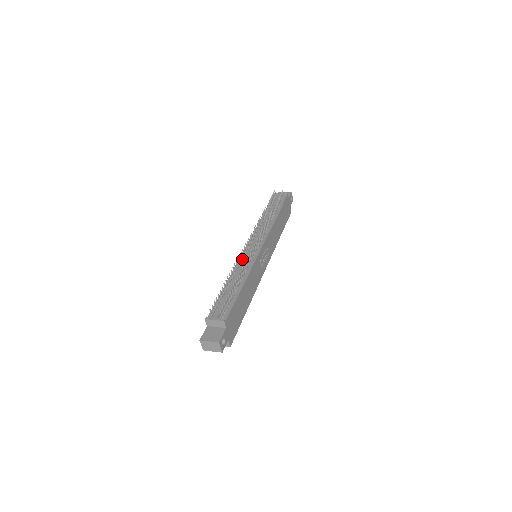
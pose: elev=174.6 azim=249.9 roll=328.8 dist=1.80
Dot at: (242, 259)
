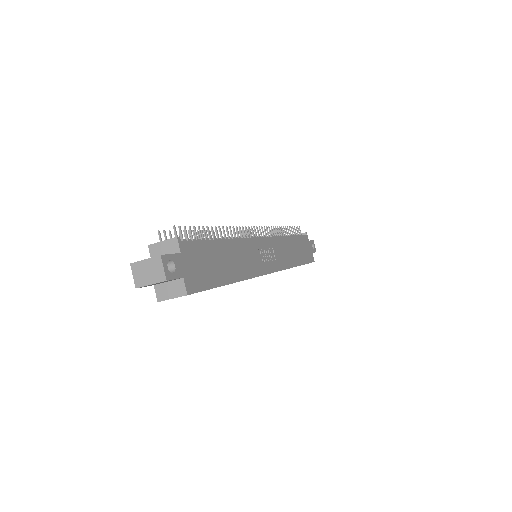
Dot at: occluded
